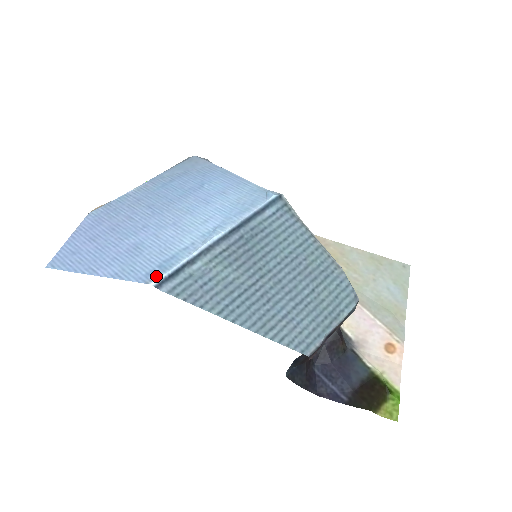
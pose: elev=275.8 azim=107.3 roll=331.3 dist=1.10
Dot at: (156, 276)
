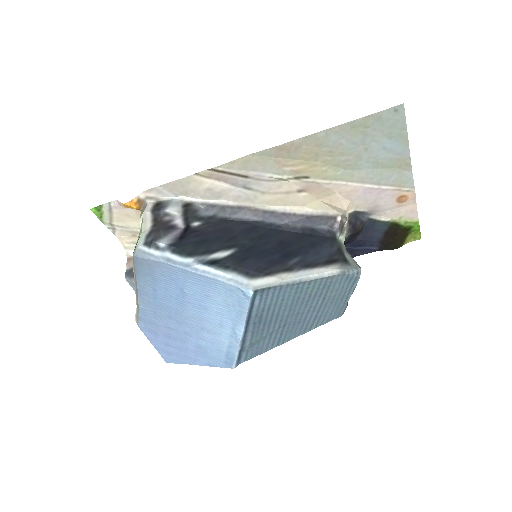
Dot at: (232, 365)
